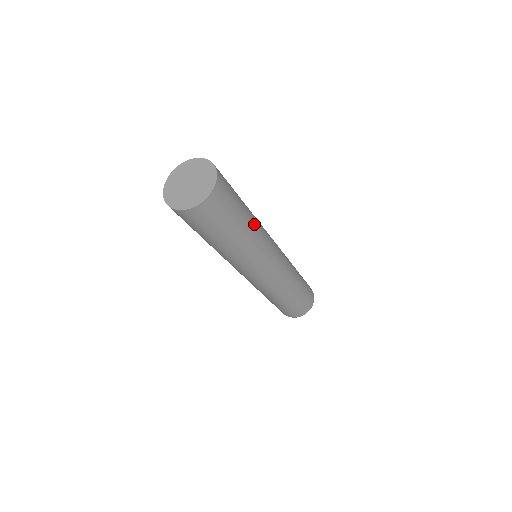
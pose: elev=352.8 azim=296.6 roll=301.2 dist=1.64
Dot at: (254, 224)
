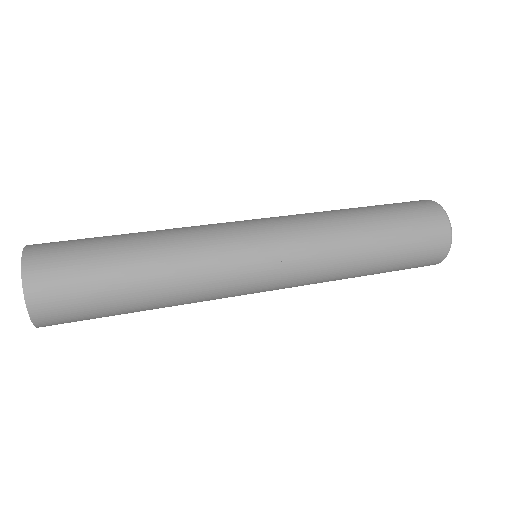
Dot at: (163, 271)
